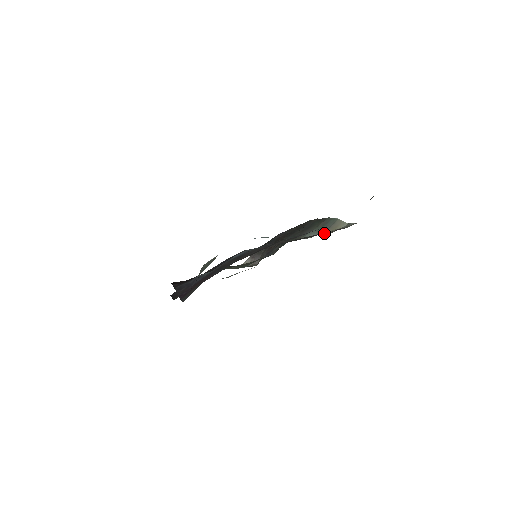
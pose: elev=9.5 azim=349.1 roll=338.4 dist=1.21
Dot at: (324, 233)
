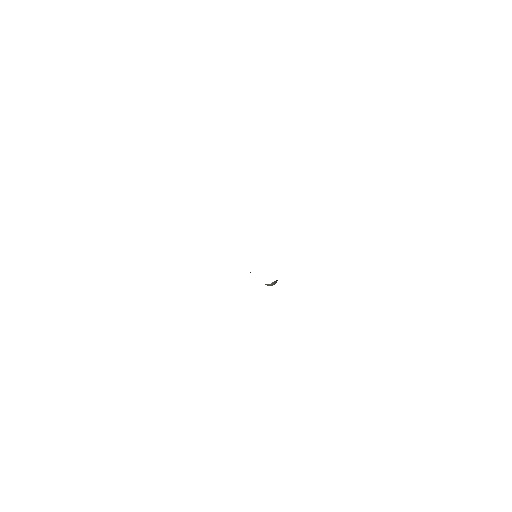
Dot at: occluded
